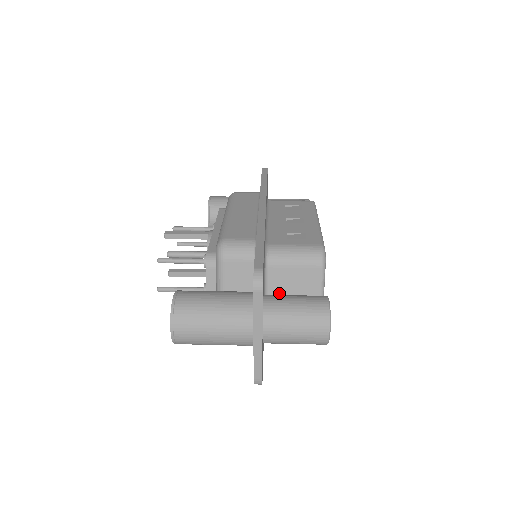
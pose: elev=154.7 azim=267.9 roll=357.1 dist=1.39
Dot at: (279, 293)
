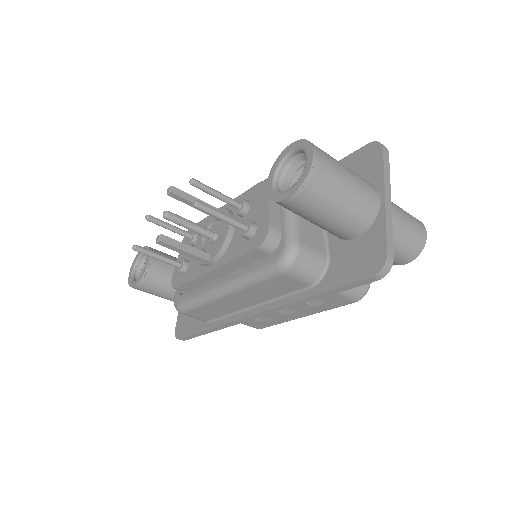
Dot at: occluded
